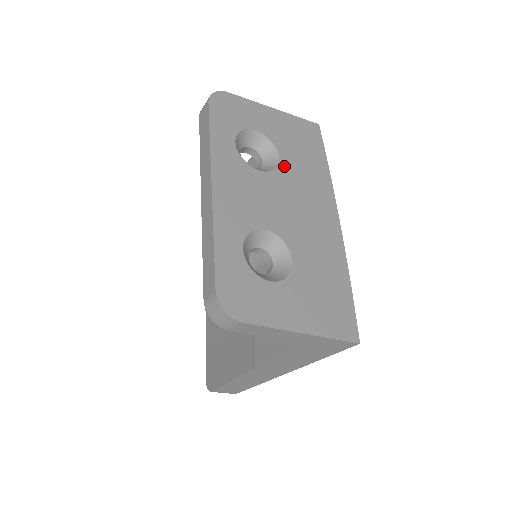
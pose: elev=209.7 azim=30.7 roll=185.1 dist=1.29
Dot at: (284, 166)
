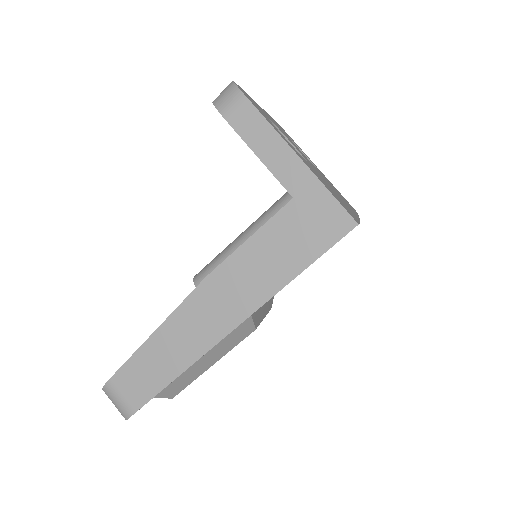
Dot at: occluded
